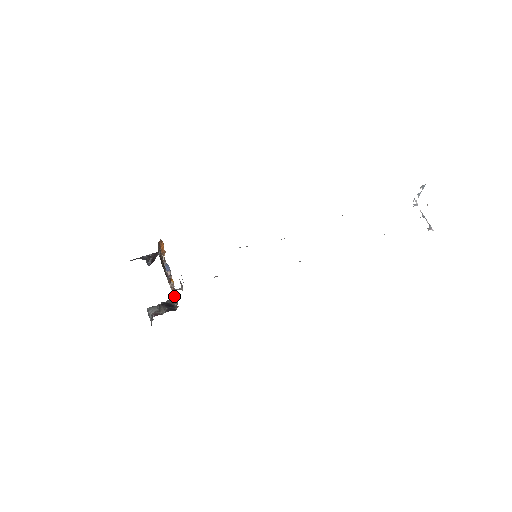
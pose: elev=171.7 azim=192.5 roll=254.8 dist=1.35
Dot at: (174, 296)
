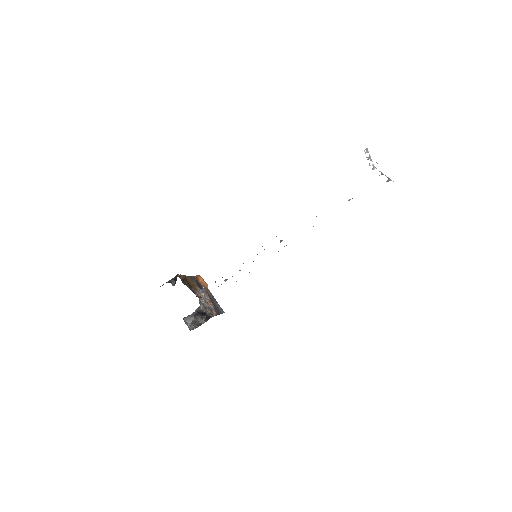
Dot at: (206, 307)
